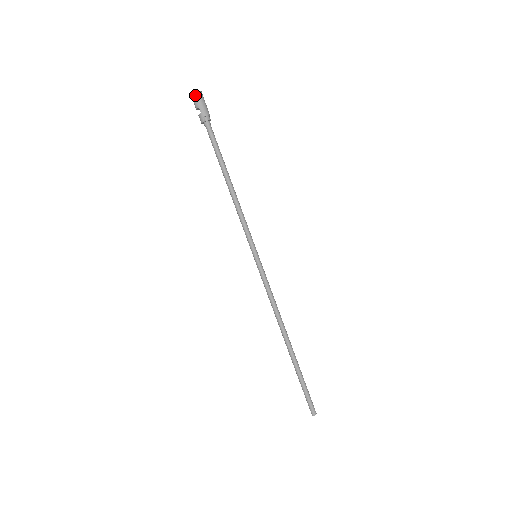
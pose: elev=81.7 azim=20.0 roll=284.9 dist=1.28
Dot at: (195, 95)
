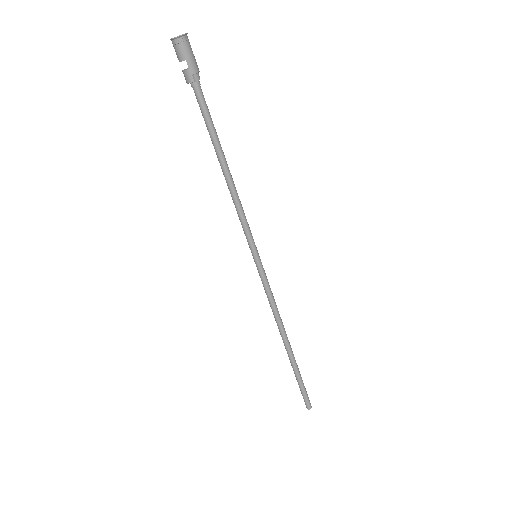
Dot at: (180, 40)
